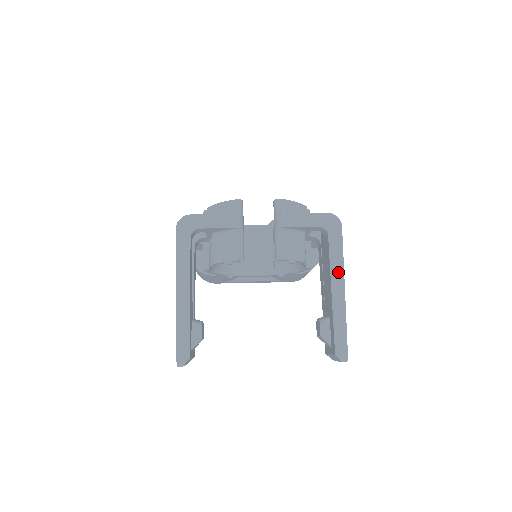
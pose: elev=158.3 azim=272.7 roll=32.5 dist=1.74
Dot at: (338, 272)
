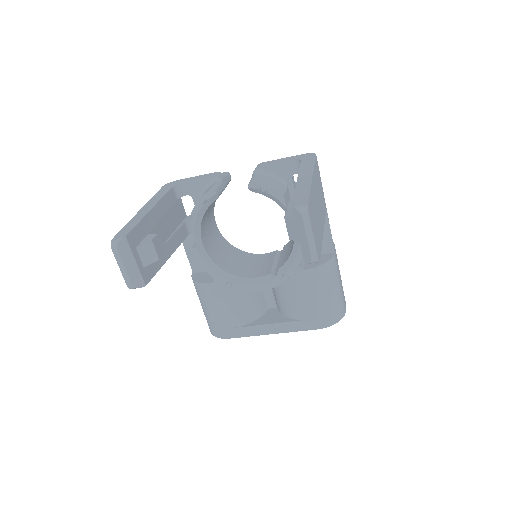
Dot at: (307, 171)
